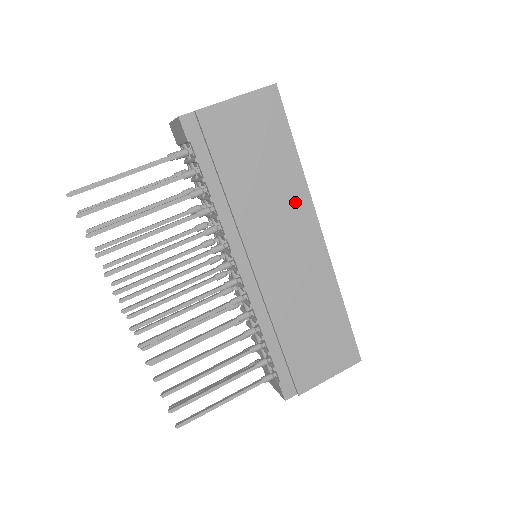
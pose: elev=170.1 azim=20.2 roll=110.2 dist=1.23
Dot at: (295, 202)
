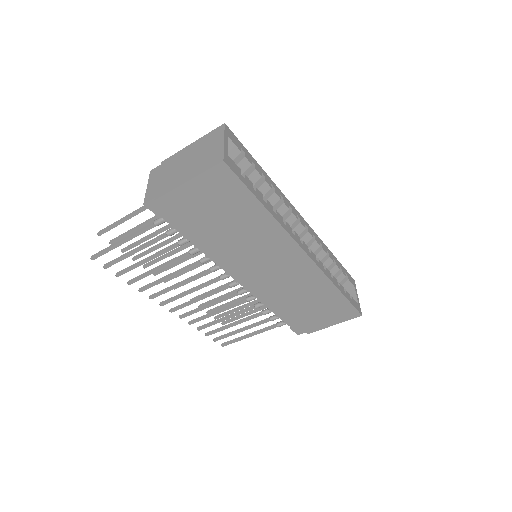
Dot at: (272, 238)
